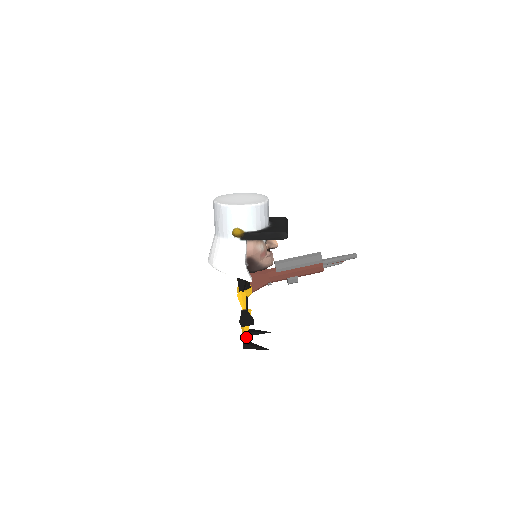
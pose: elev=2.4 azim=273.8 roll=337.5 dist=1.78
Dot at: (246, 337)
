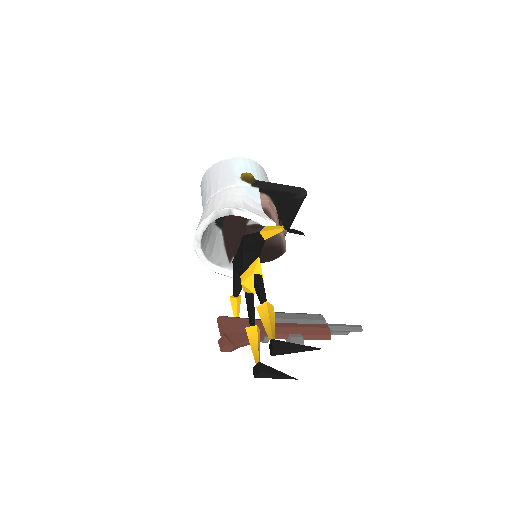
Dot at: (273, 332)
